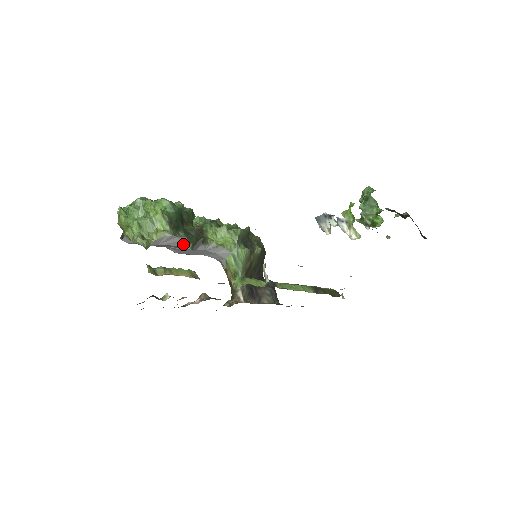
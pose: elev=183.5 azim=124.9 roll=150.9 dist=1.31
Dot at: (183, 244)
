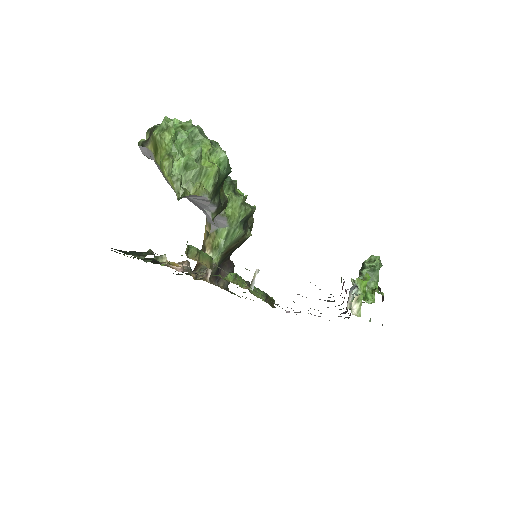
Dot at: (209, 210)
